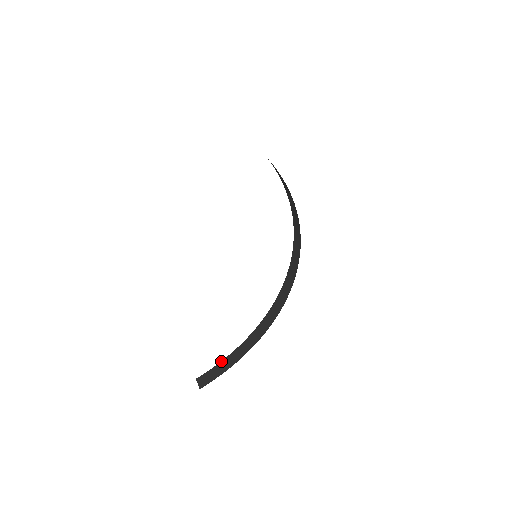
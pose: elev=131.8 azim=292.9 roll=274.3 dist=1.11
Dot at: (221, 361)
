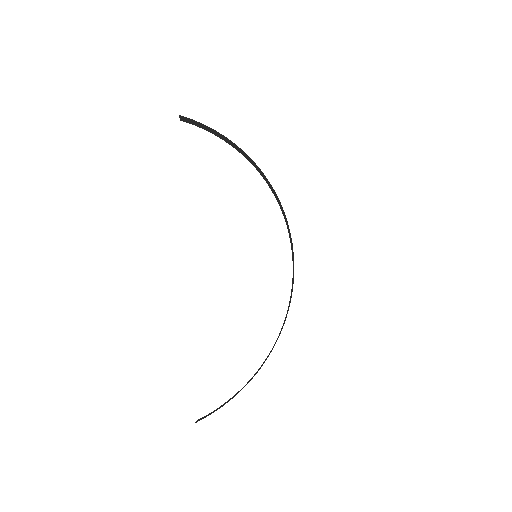
Dot at: (225, 402)
